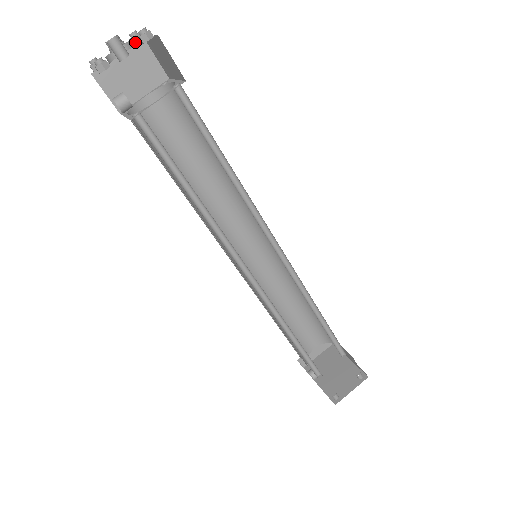
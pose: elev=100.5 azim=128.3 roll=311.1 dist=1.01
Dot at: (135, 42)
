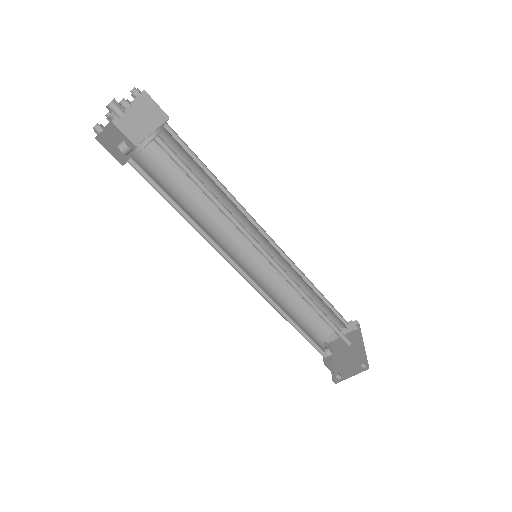
Dot at: (134, 97)
